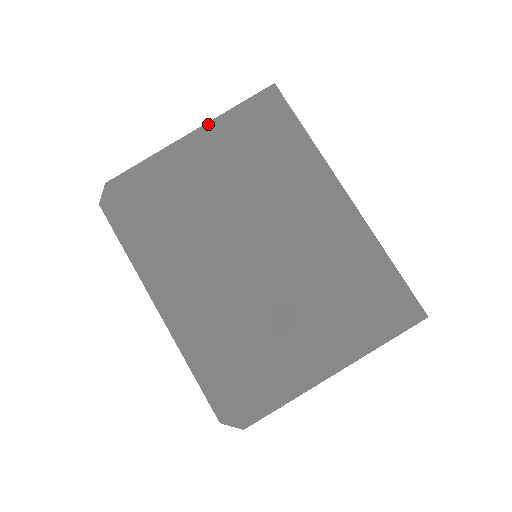
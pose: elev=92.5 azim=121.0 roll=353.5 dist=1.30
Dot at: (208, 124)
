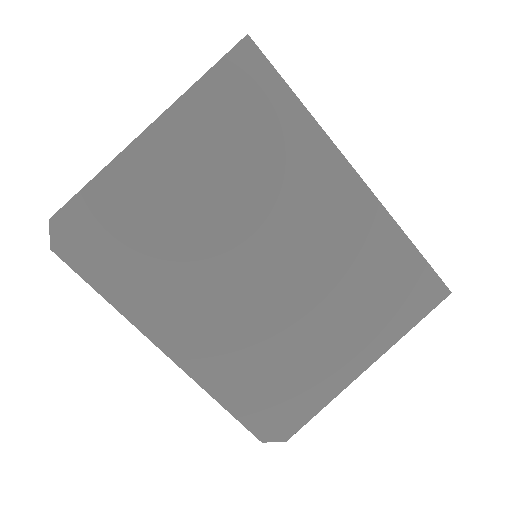
Dot at: (169, 110)
